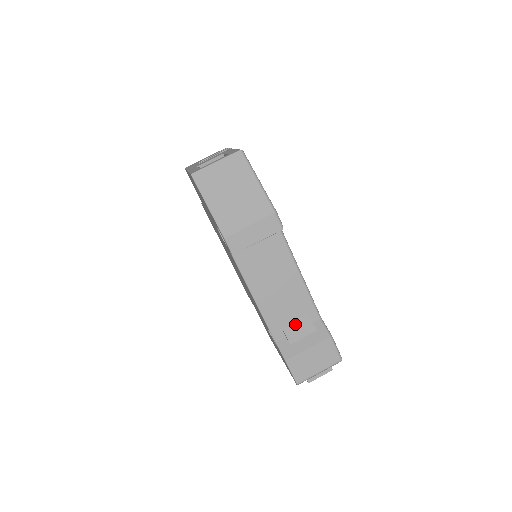
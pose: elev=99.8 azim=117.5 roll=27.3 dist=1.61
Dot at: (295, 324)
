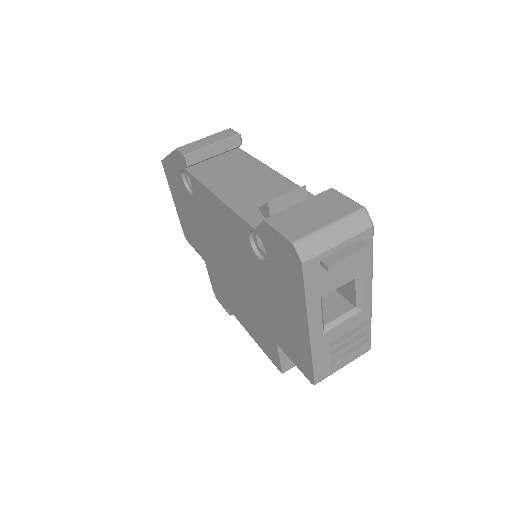
Dot at: occluded
